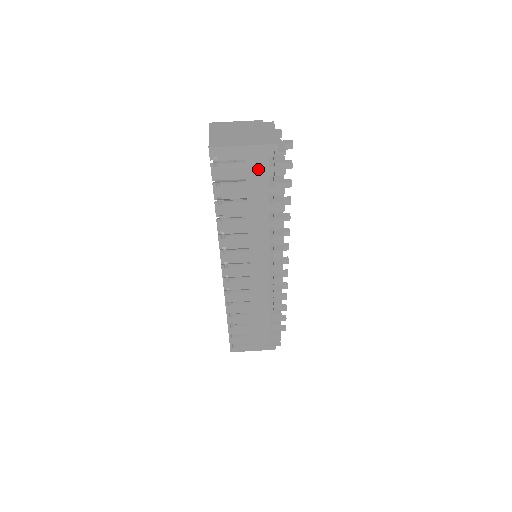
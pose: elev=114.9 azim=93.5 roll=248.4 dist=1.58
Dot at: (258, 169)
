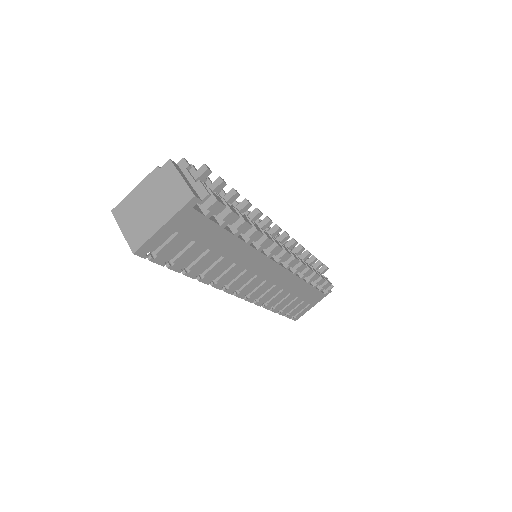
Dot at: (196, 225)
